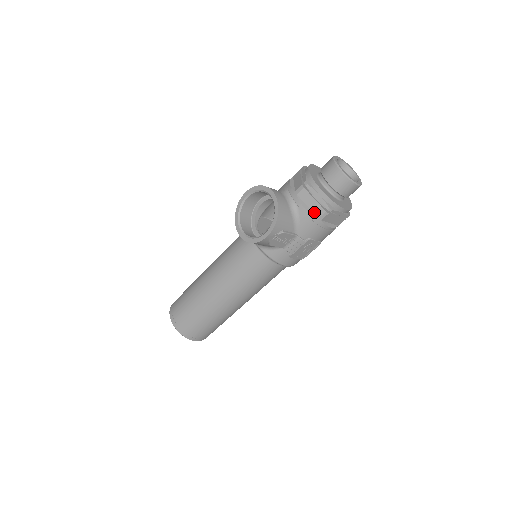
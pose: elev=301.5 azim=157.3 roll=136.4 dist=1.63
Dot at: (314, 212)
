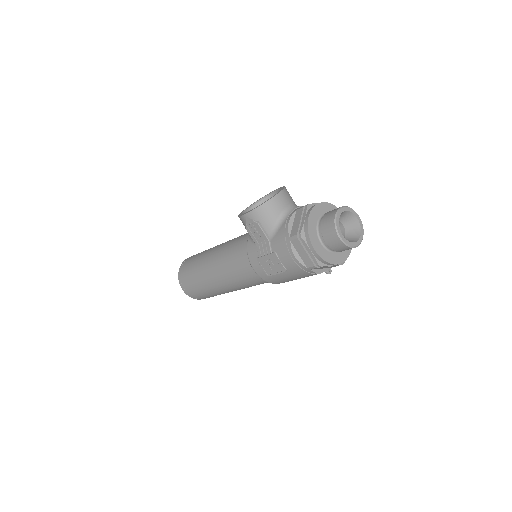
Dot at: (292, 230)
